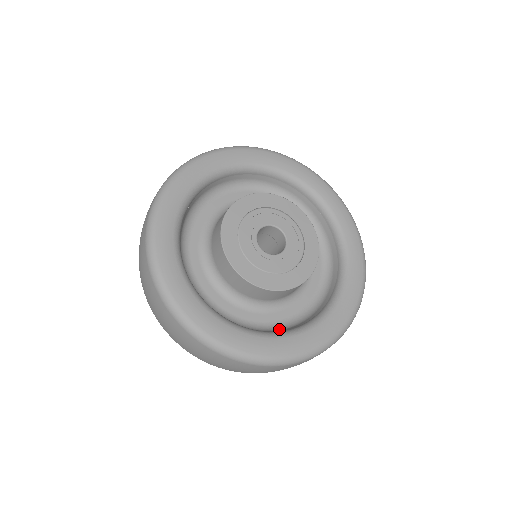
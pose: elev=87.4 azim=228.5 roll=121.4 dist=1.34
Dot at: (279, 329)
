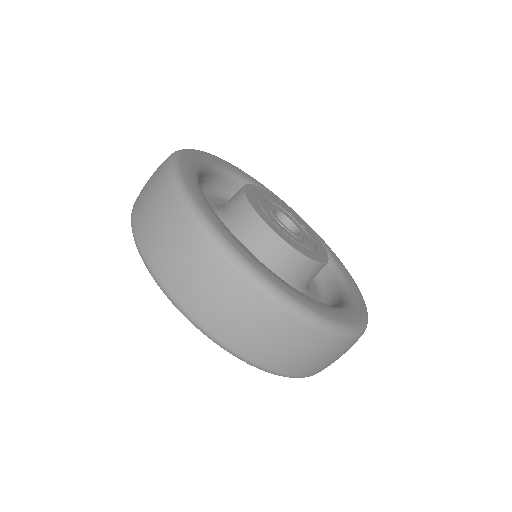
Dot at: occluded
